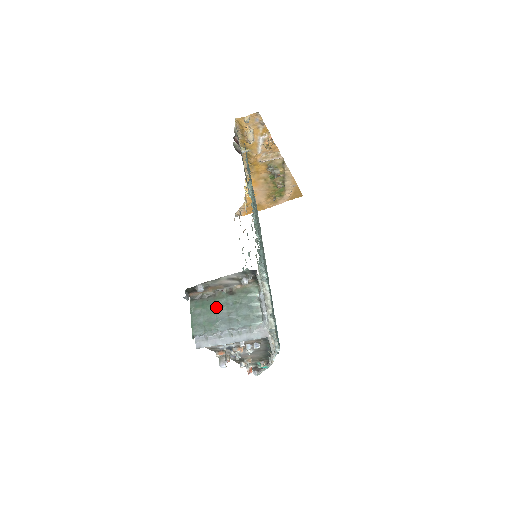
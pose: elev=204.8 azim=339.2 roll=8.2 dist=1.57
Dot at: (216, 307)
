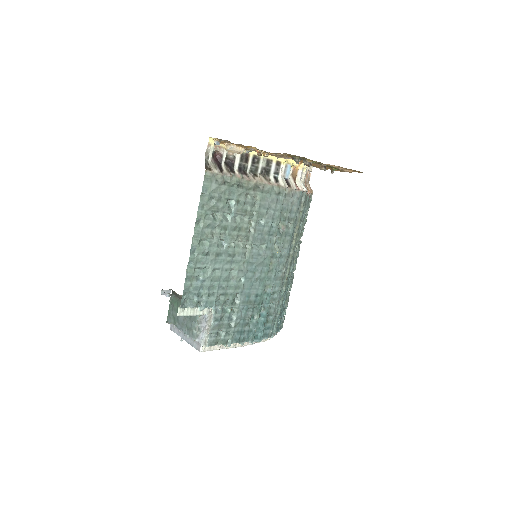
Dot at: occluded
